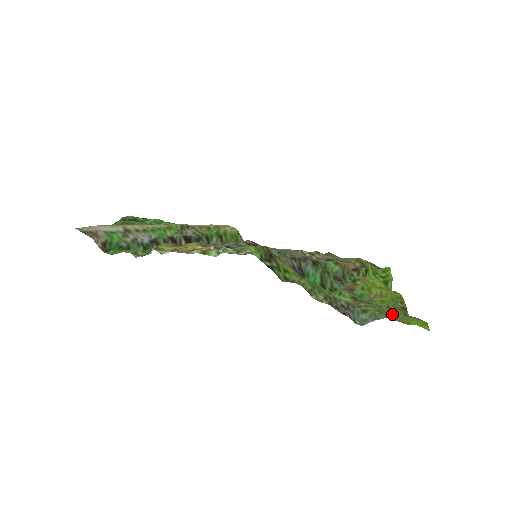
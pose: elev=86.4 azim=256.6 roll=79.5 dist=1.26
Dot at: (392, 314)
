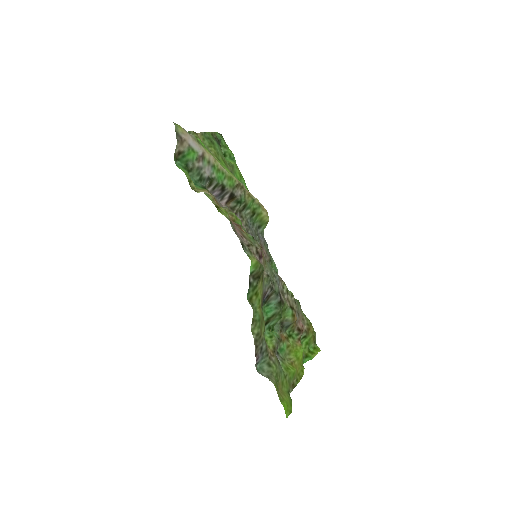
Dot at: (282, 383)
